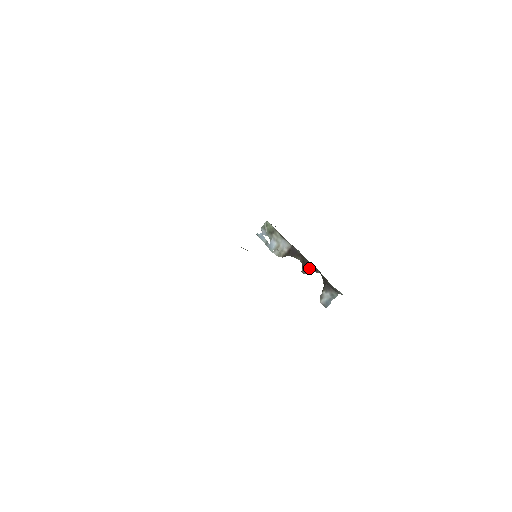
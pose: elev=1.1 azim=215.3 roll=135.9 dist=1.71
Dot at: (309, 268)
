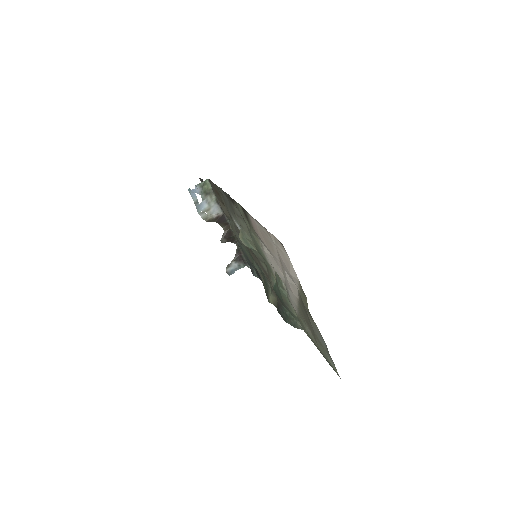
Dot at: (230, 239)
